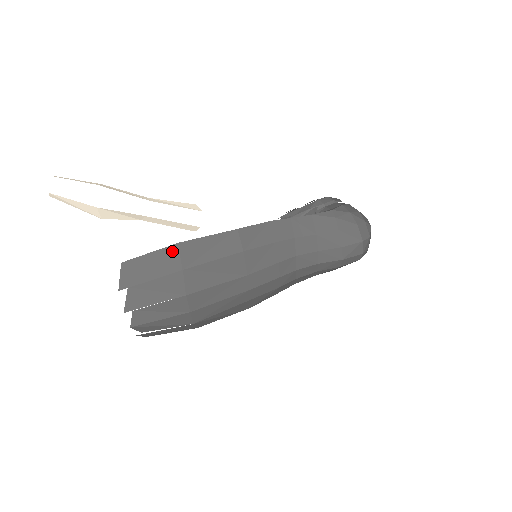
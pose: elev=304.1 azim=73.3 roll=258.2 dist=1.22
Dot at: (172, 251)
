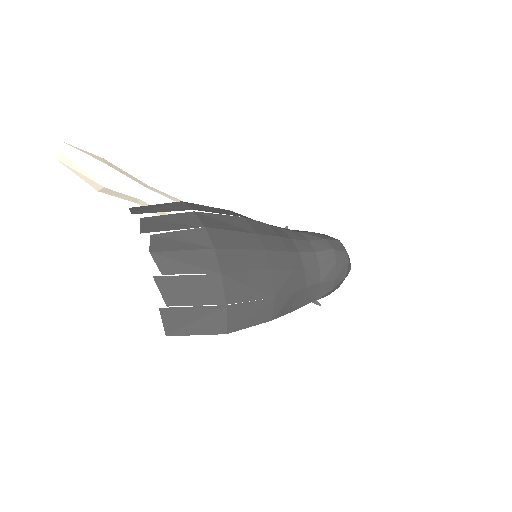
Dot at: (178, 204)
